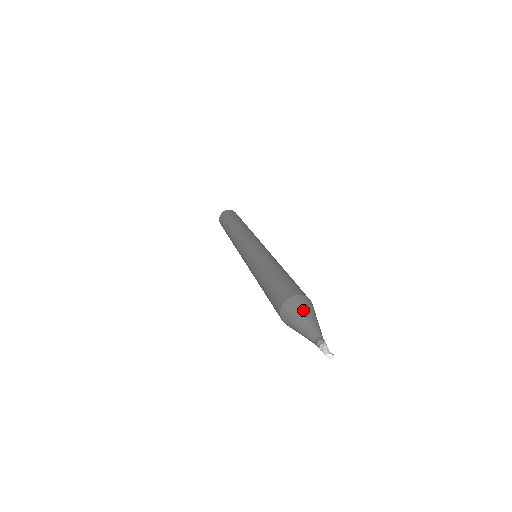
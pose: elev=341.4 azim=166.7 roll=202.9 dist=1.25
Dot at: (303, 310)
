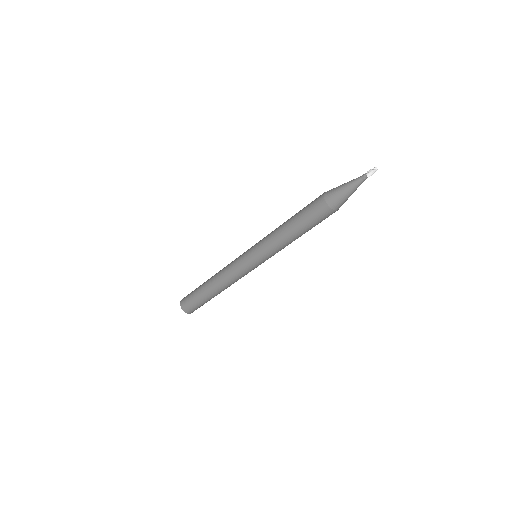
Dot at: (338, 186)
